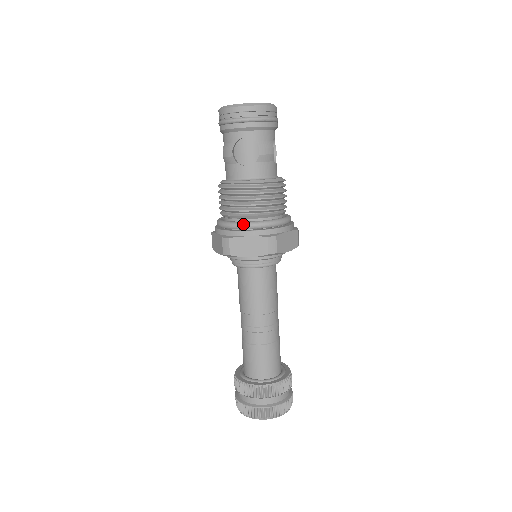
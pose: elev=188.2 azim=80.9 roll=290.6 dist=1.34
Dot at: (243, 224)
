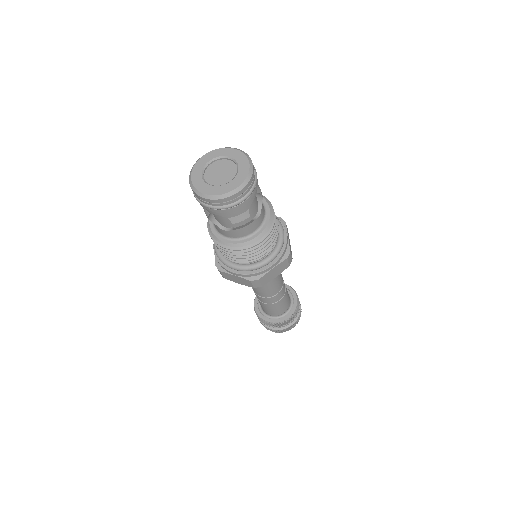
Dot at: (229, 267)
